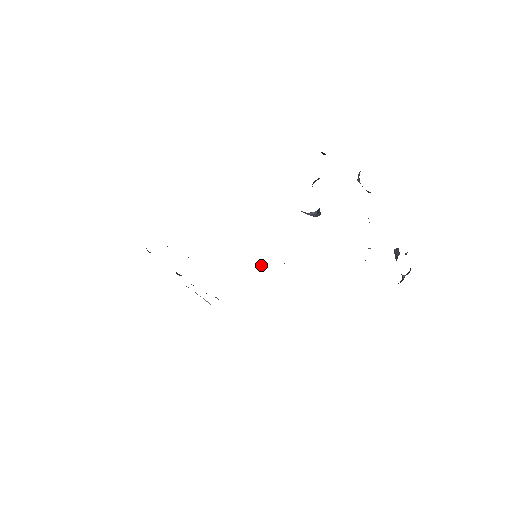
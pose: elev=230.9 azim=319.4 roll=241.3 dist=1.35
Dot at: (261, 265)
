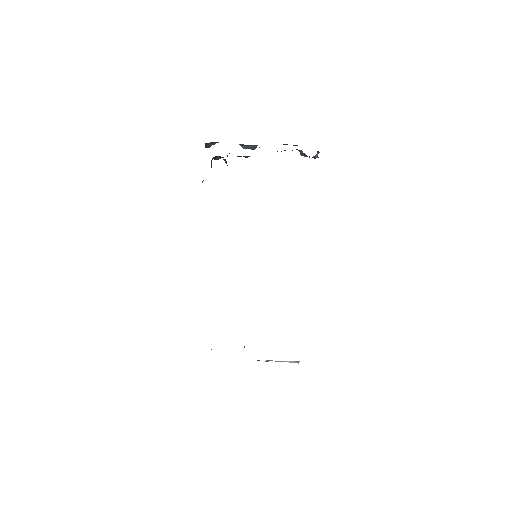
Dot at: occluded
